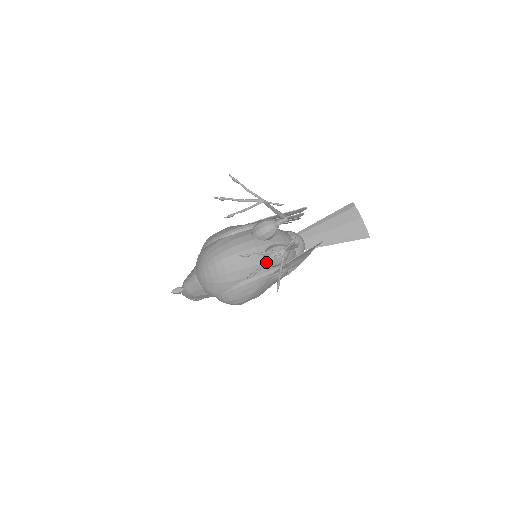
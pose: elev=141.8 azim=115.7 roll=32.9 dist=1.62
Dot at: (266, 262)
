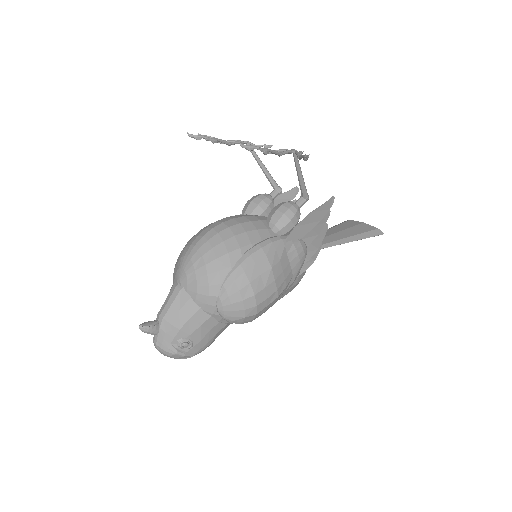
Dot at: (277, 153)
